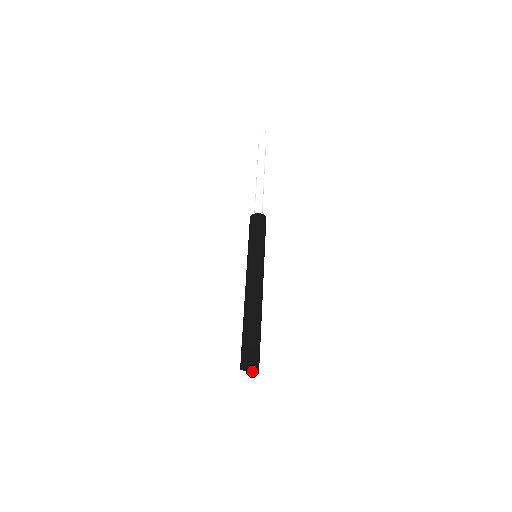
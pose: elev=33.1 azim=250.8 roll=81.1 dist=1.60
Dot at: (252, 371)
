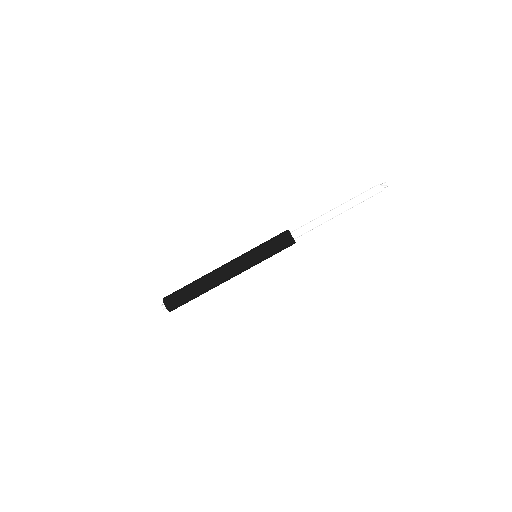
Dot at: occluded
